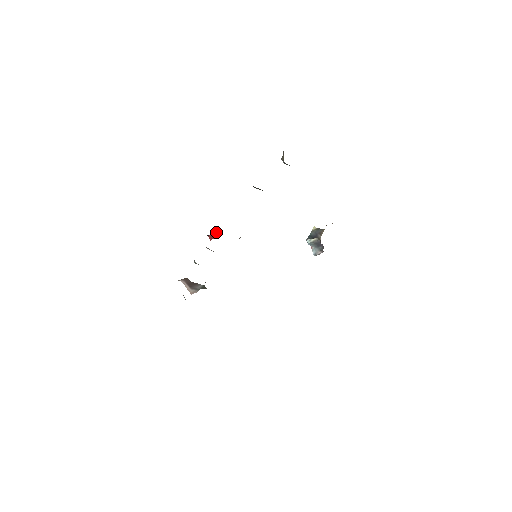
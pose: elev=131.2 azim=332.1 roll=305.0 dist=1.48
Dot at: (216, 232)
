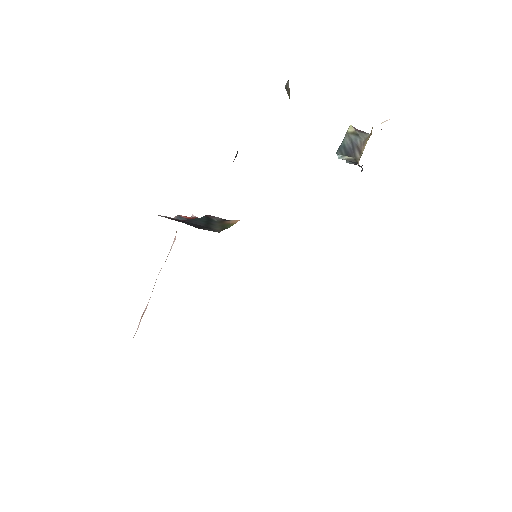
Dot at: occluded
